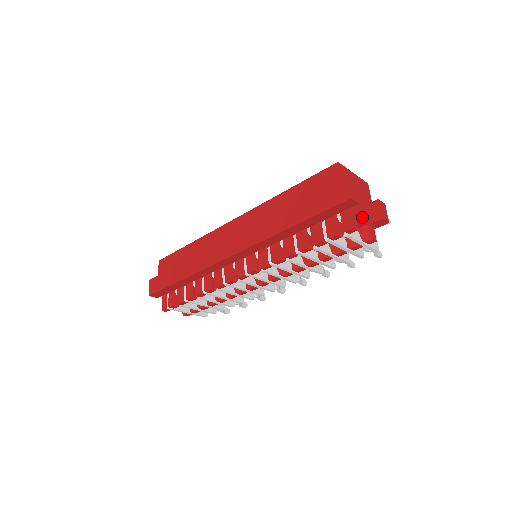
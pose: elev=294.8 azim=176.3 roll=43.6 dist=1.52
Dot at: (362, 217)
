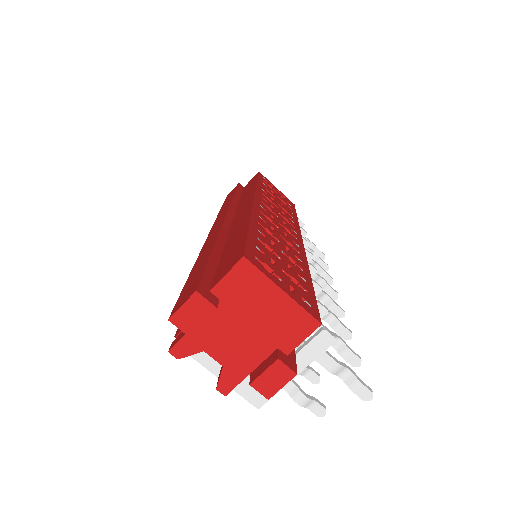
Dot at: (220, 352)
